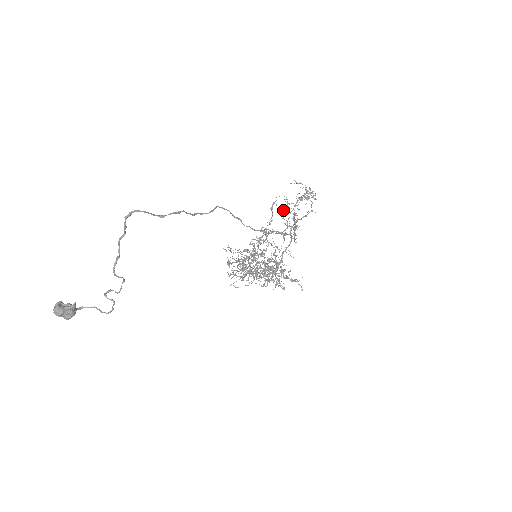
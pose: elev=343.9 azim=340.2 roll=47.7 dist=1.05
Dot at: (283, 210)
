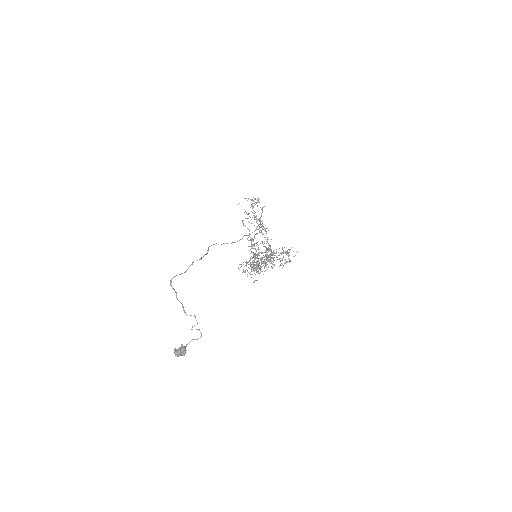
Dot at: occluded
